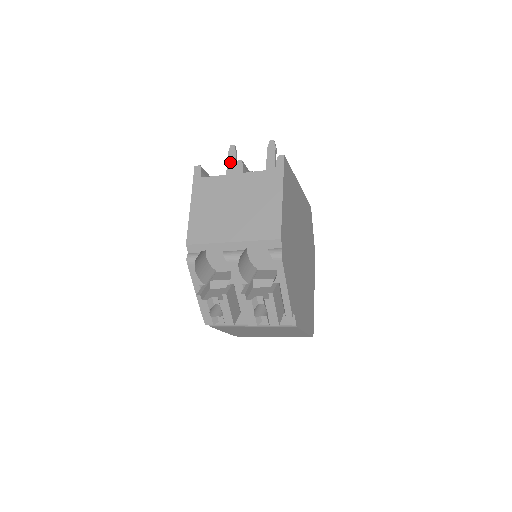
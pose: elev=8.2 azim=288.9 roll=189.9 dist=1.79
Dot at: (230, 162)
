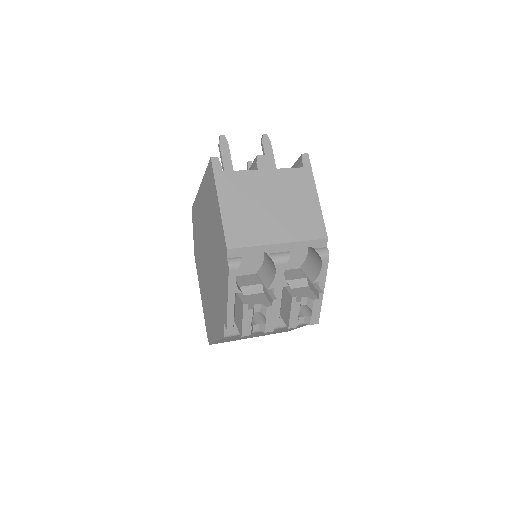
Dot at: (225, 154)
